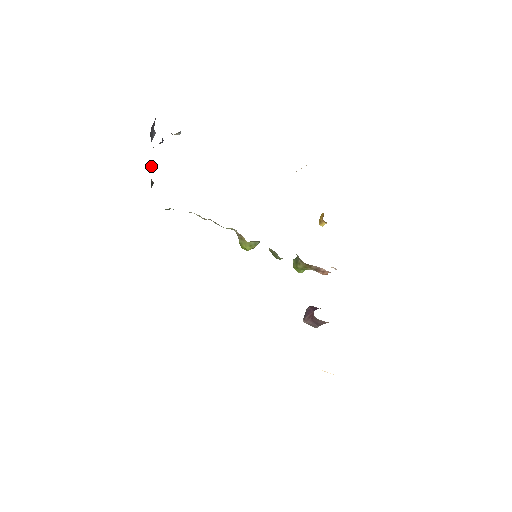
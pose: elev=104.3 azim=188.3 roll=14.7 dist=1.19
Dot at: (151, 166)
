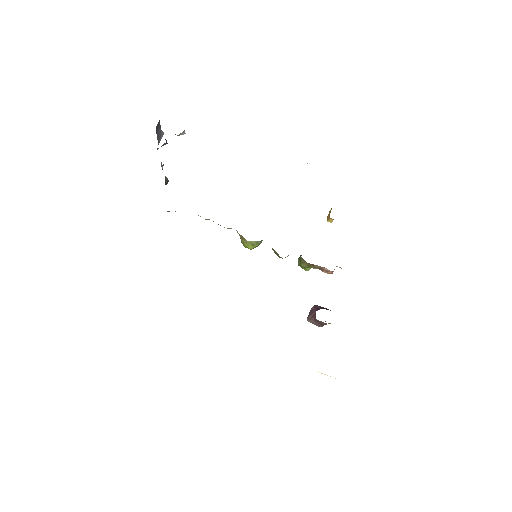
Dot at: (161, 166)
